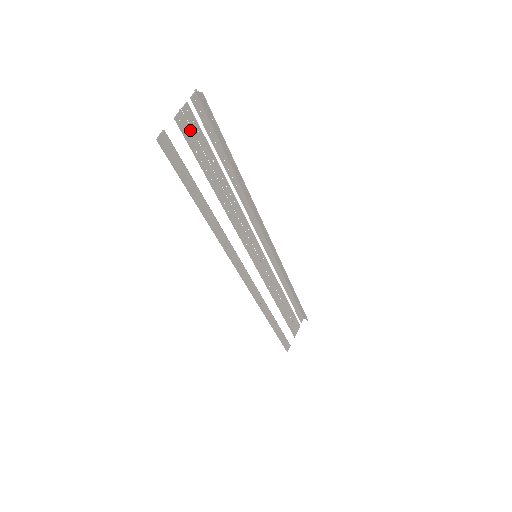
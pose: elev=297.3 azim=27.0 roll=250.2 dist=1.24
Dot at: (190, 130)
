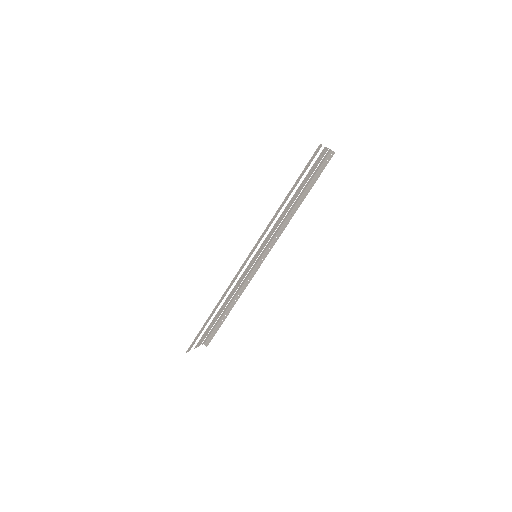
Dot at: (319, 159)
